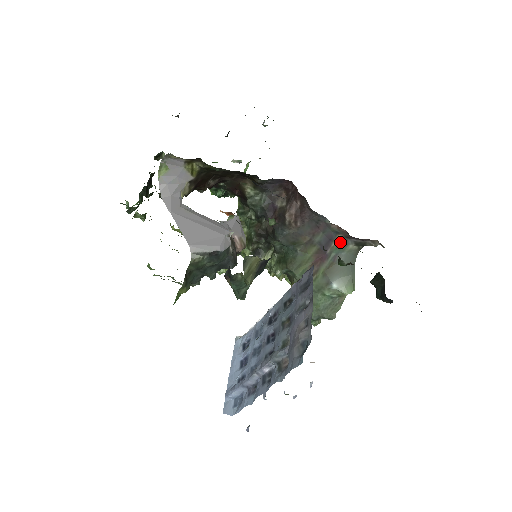
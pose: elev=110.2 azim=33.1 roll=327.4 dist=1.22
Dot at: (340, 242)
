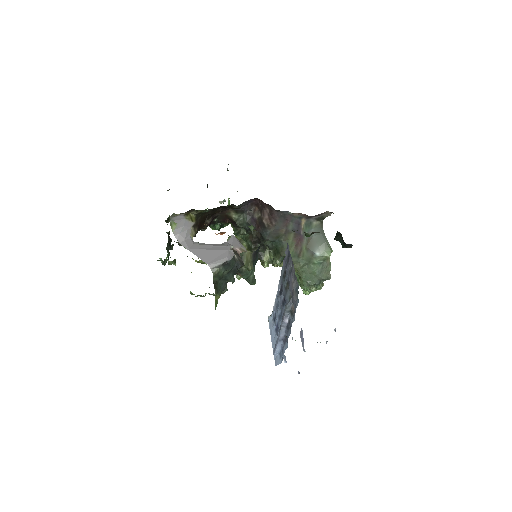
Dot at: (306, 223)
